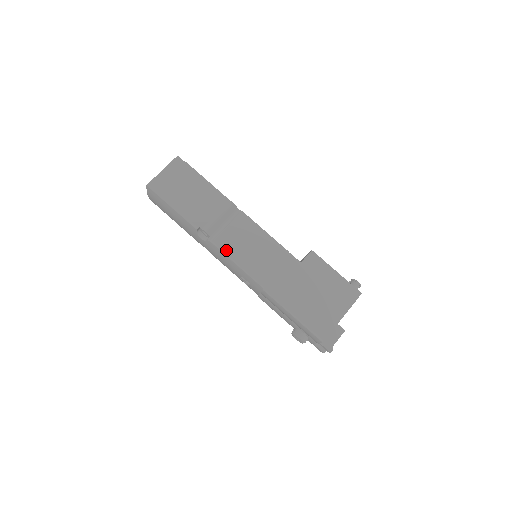
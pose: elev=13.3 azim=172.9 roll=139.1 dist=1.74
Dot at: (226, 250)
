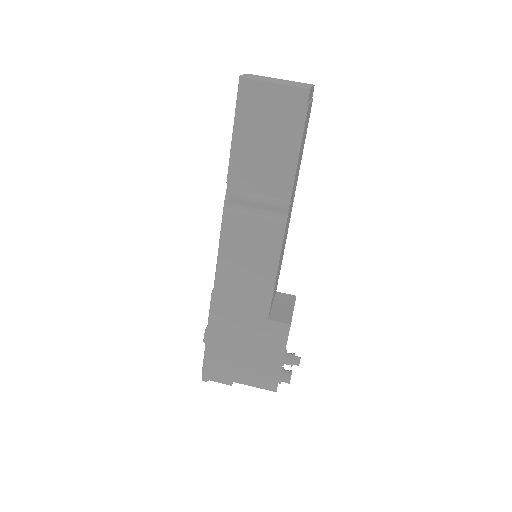
Dot at: (225, 232)
